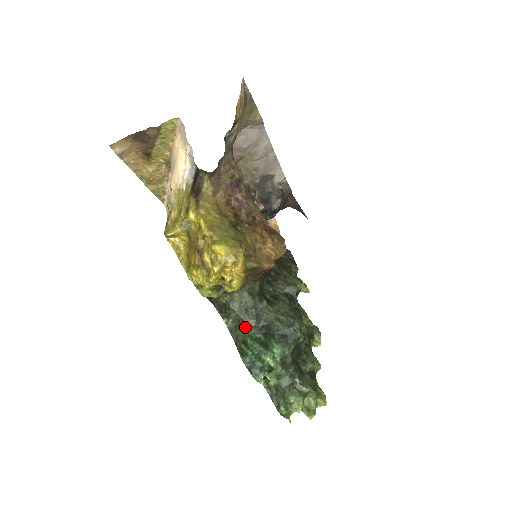
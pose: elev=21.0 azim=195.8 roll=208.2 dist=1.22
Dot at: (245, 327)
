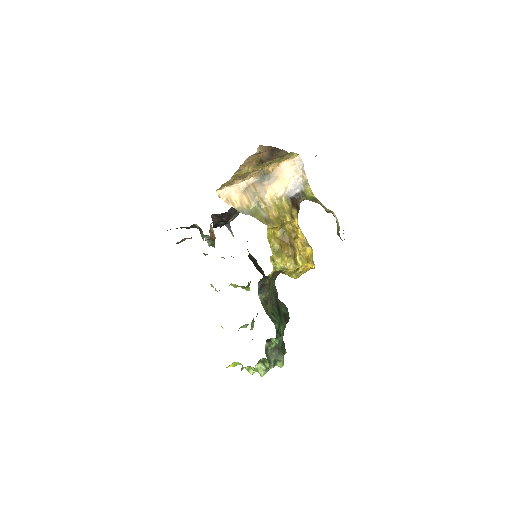
Dot at: (272, 304)
